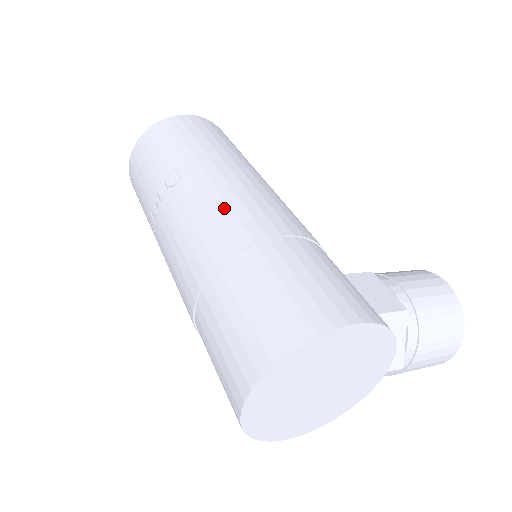
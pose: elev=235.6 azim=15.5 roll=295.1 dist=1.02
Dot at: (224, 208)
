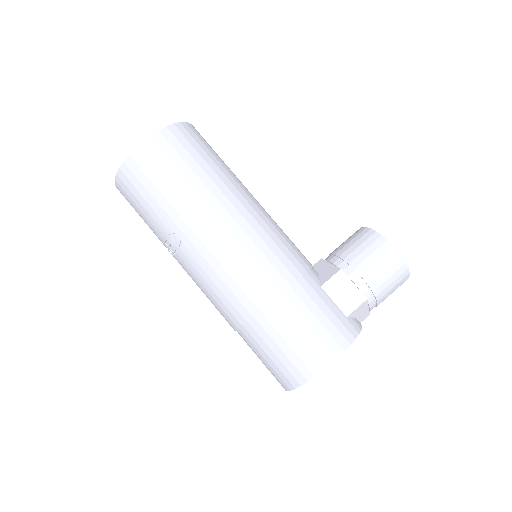
Dot at: (228, 279)
